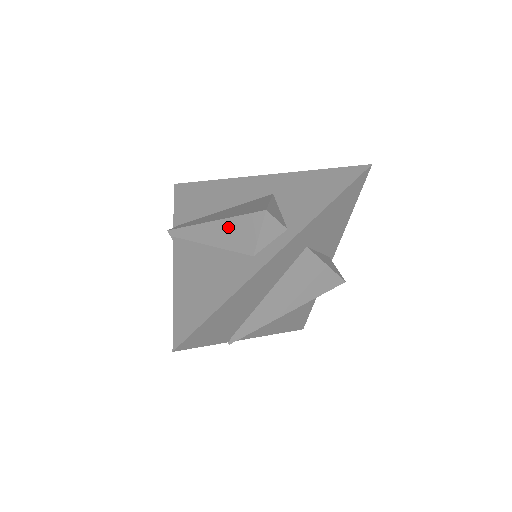
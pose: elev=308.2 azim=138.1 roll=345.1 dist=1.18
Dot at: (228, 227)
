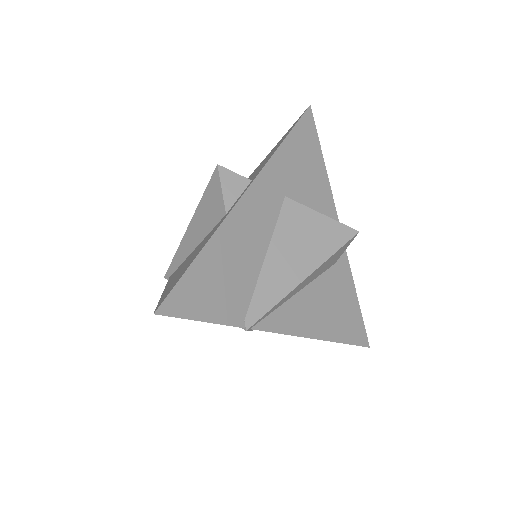
Dot at: (200, 215)
